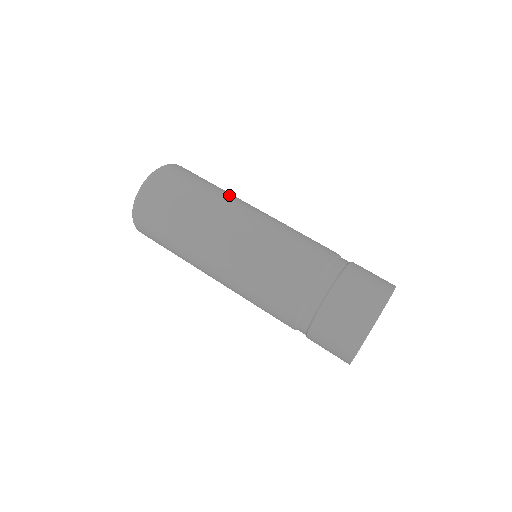
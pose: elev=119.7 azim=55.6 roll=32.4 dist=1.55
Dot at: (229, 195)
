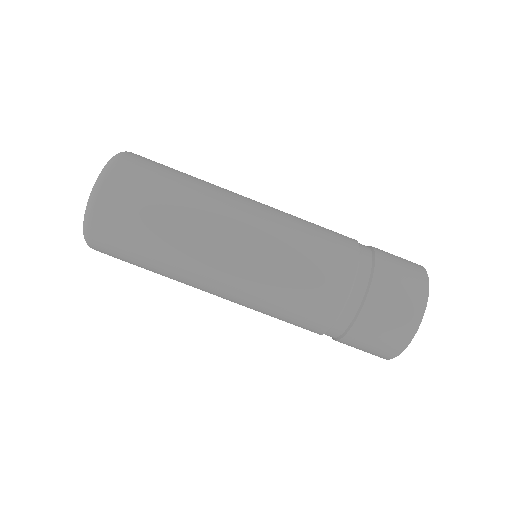
Dot at: (210, 190)
